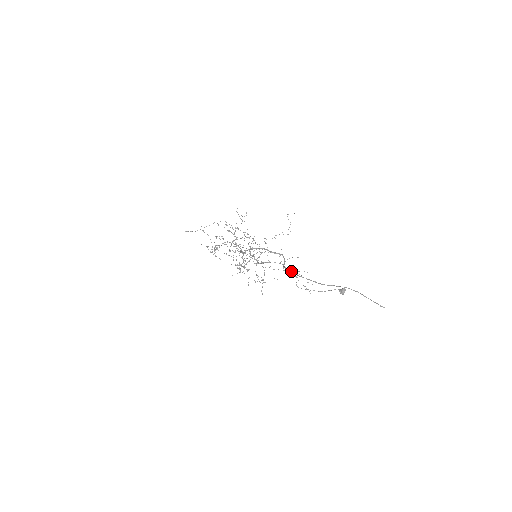
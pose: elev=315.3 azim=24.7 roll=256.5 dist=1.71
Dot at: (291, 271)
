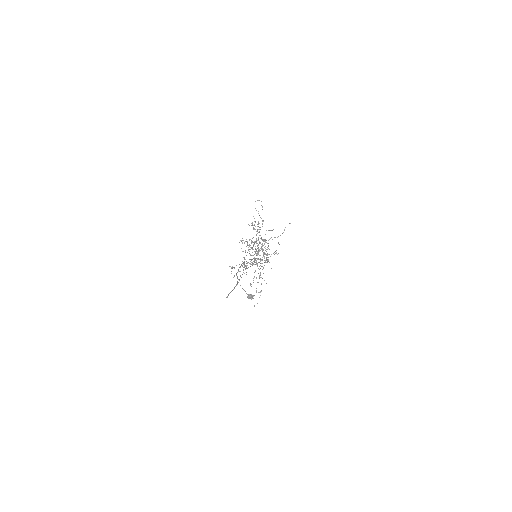
Dot at: occluded
